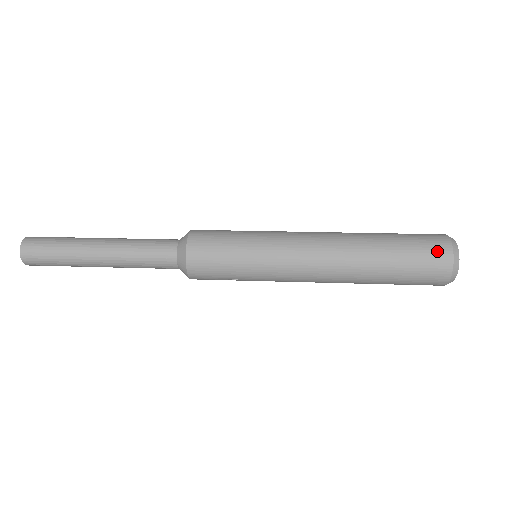
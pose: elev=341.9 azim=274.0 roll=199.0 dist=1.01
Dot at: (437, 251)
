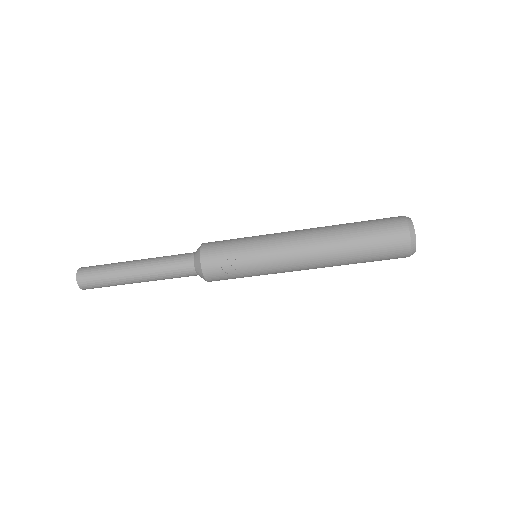
Dot at: (391, 217)
